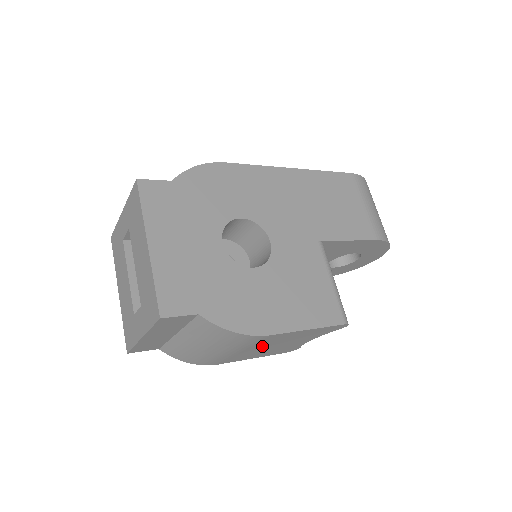
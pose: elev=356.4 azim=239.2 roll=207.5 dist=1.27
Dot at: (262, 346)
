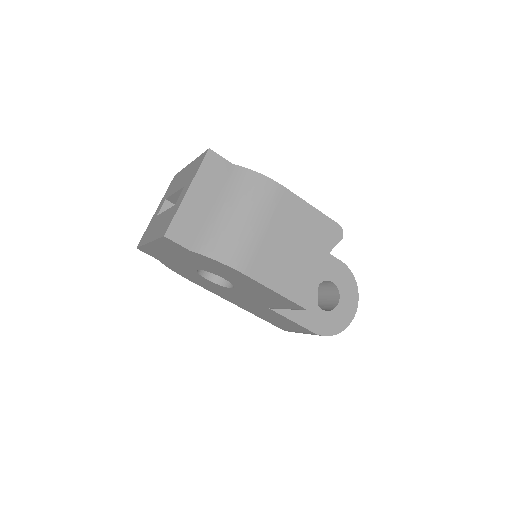
Dot at: (282, 231)
